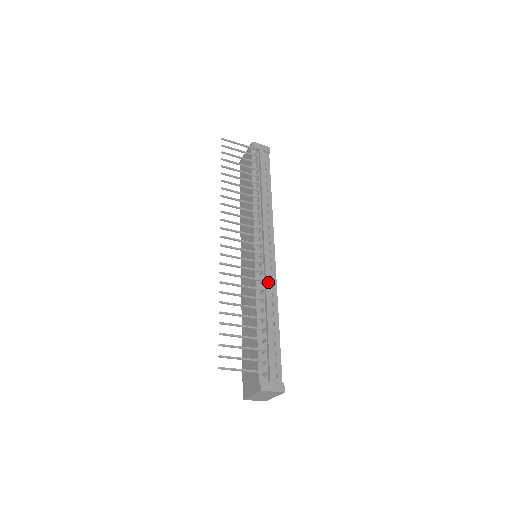
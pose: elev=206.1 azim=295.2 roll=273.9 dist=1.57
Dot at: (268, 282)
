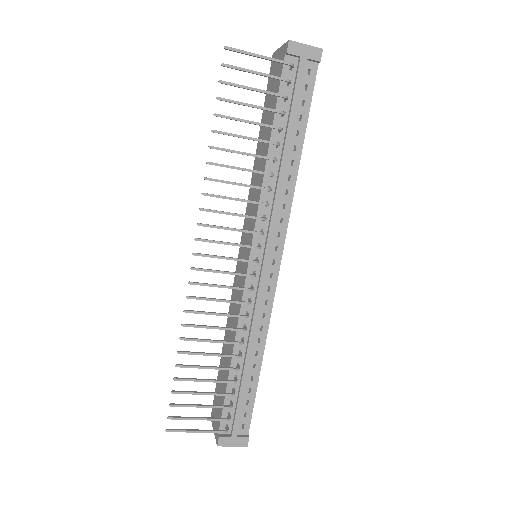
Dot at: (257, 314)
